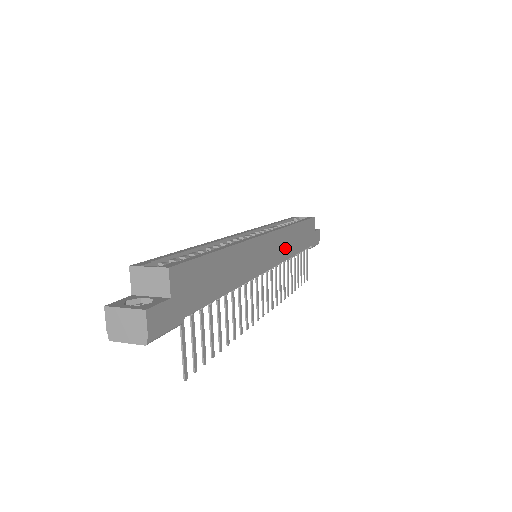
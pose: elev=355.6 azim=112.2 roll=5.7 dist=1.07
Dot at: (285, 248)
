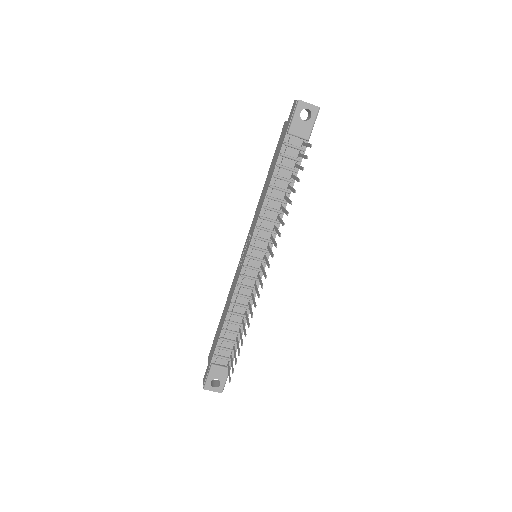
Dot at: occluded
